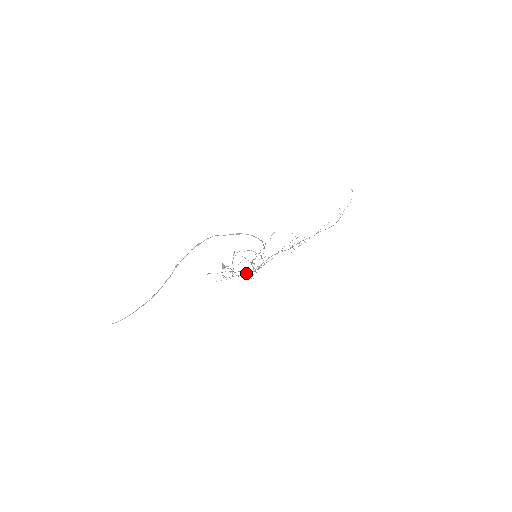
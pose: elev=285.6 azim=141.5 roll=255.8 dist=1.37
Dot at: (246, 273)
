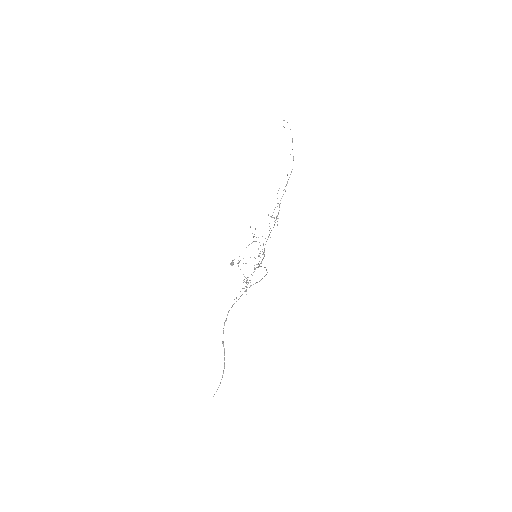
Dot at: (256, 267)
